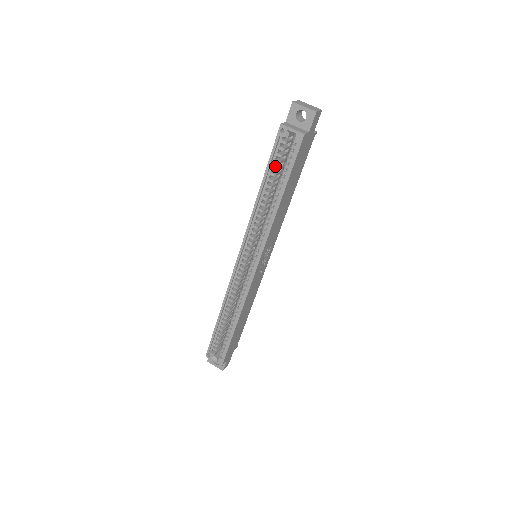
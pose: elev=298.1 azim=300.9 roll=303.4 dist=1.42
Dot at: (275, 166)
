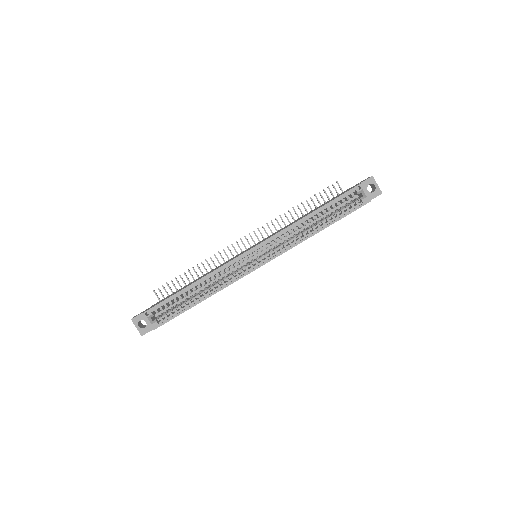
Dot at: occluded
